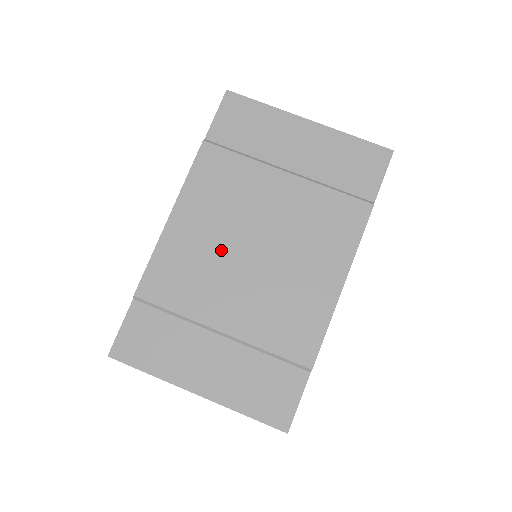
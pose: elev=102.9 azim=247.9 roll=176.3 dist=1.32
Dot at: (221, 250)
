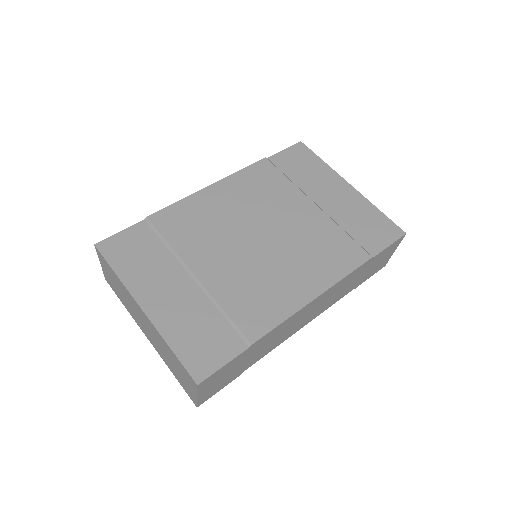
Dot at: (234, 224)
